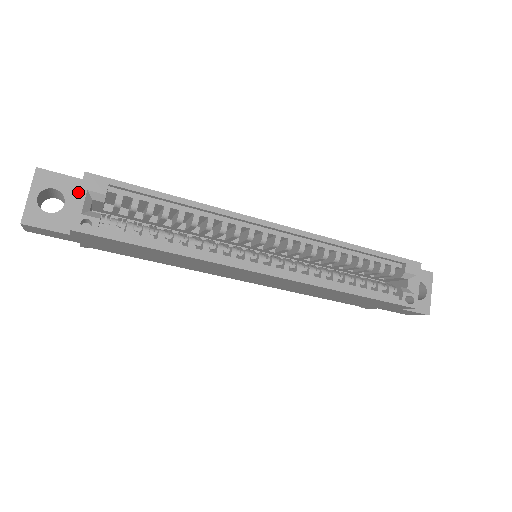
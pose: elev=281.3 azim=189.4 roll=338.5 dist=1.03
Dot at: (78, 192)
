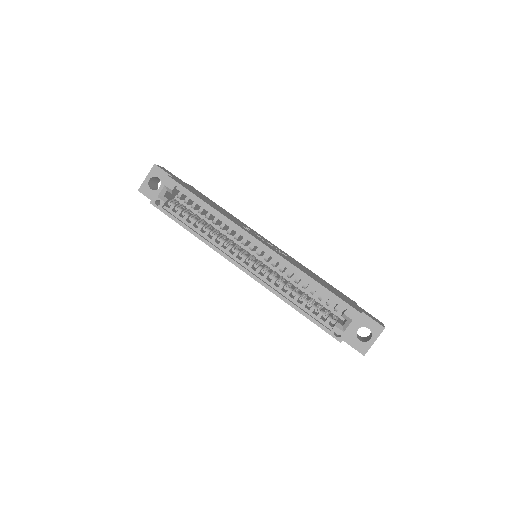
Dot at: occluded
